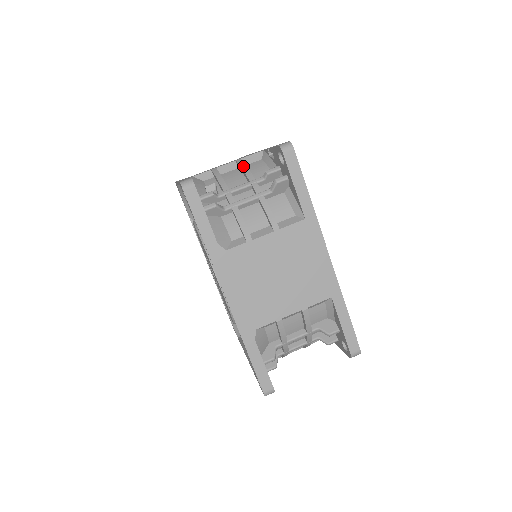
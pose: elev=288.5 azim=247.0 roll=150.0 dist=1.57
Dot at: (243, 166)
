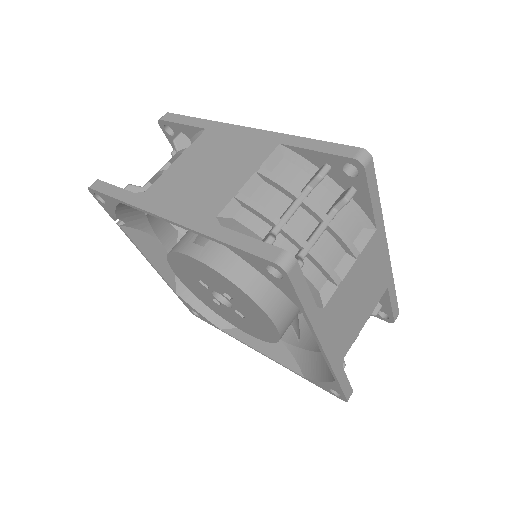
Dot at: occluded
